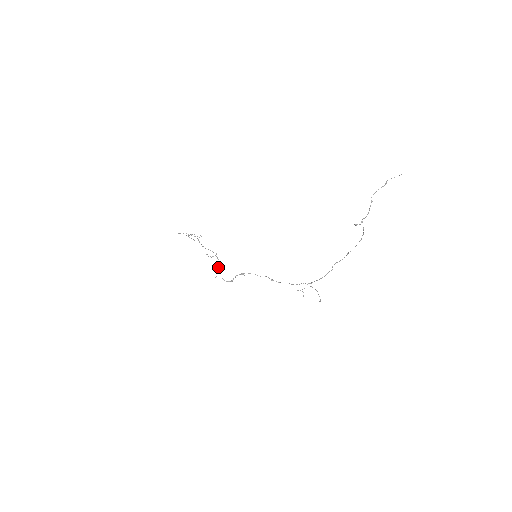
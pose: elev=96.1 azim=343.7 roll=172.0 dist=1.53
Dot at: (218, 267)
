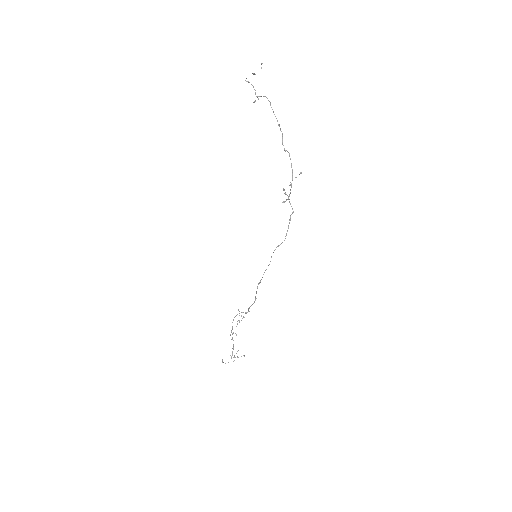
Dot at: occluded
